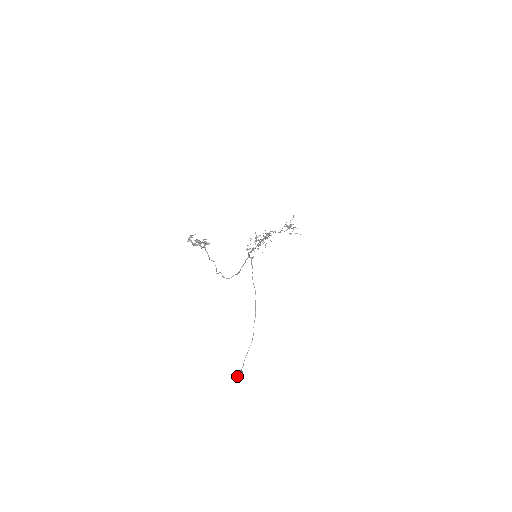
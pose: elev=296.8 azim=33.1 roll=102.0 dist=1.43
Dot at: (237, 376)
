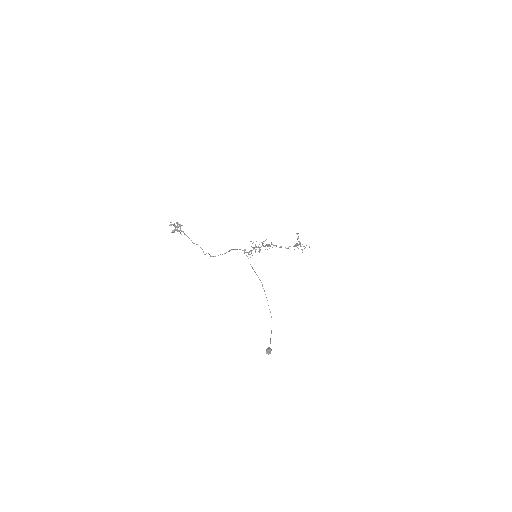
Dot at: occluded
